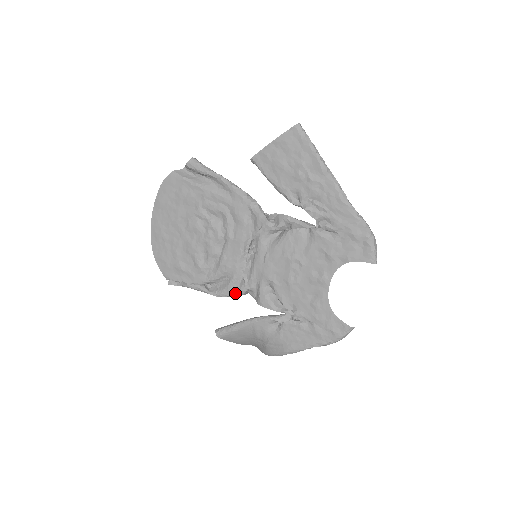
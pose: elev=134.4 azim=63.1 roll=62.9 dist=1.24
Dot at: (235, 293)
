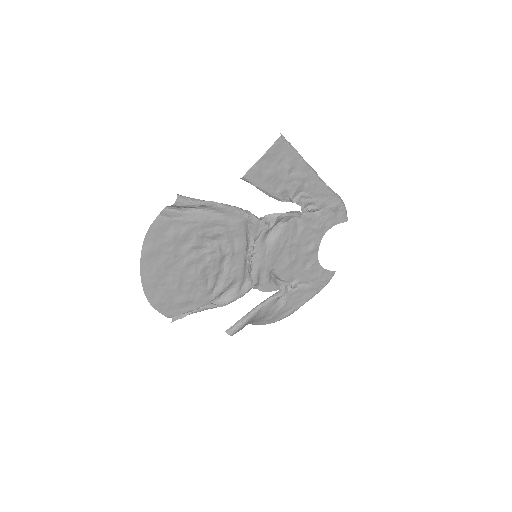
Dot at: (243, 294)
